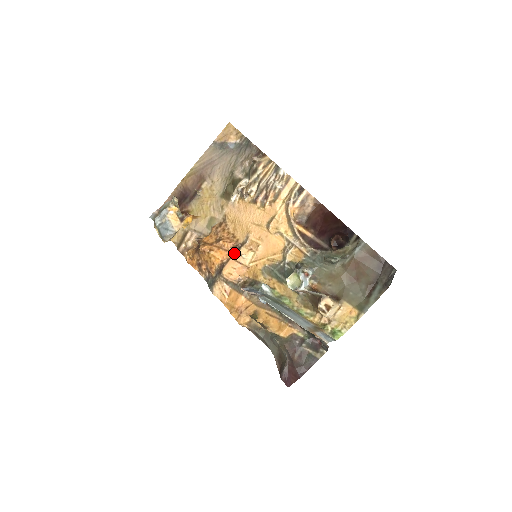
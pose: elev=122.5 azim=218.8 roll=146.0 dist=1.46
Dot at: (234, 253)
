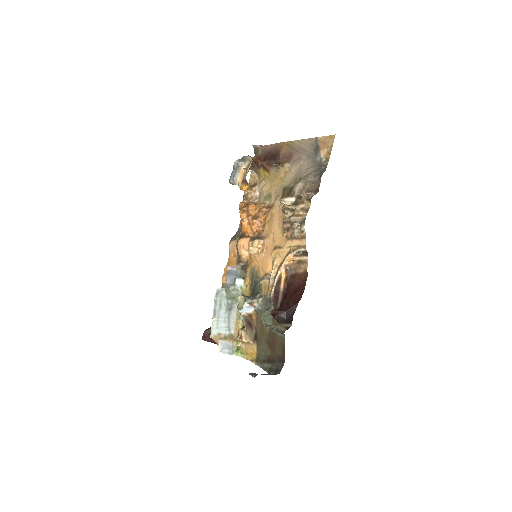
Dot at: (254, 237)
